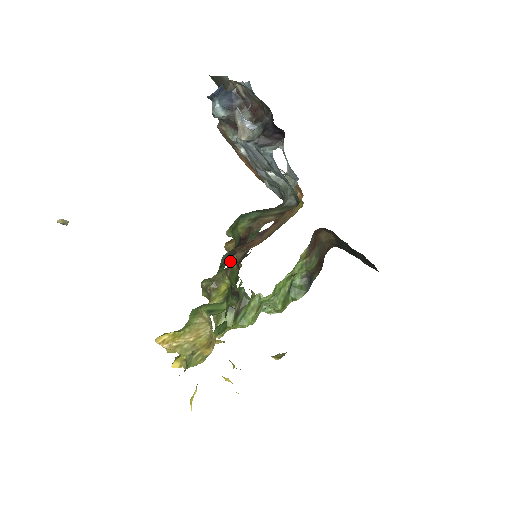
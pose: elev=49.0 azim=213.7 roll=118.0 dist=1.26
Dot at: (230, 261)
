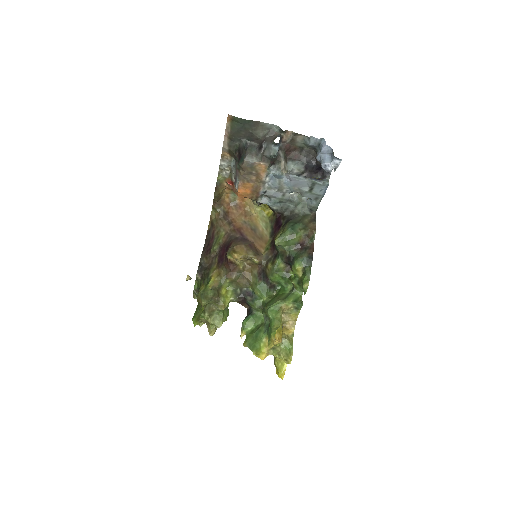
Dot at: (239, 266)
